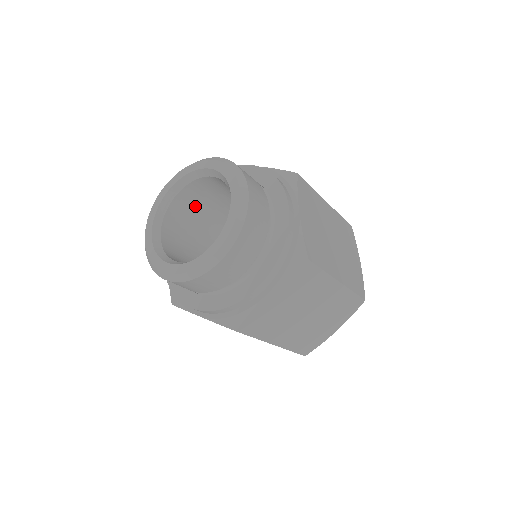
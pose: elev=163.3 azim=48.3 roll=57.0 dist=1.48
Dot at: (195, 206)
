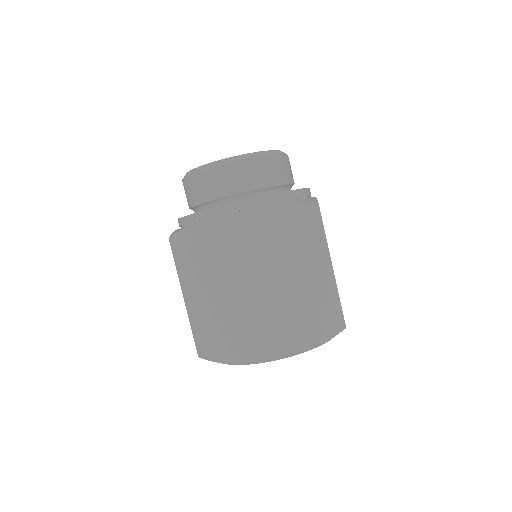
Dot at: occluded
